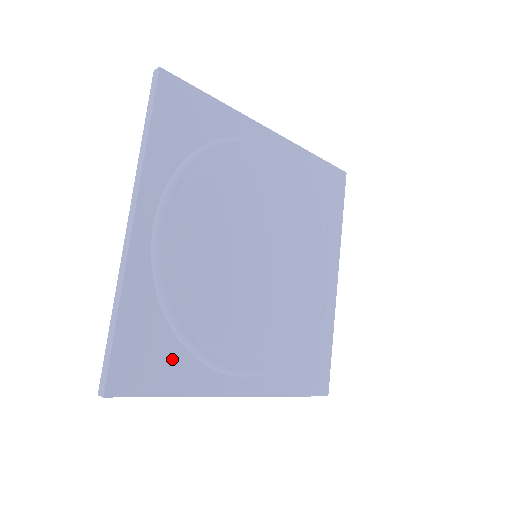
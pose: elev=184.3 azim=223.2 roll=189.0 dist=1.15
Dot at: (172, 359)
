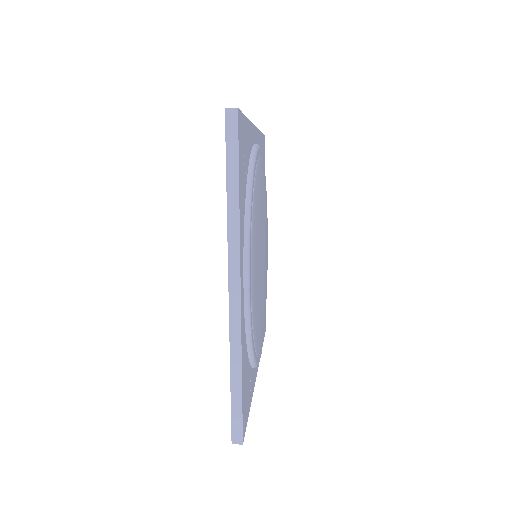
Dot at: (249, 381)
